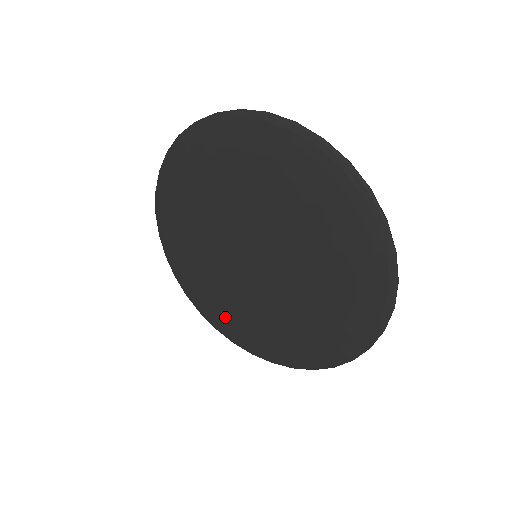
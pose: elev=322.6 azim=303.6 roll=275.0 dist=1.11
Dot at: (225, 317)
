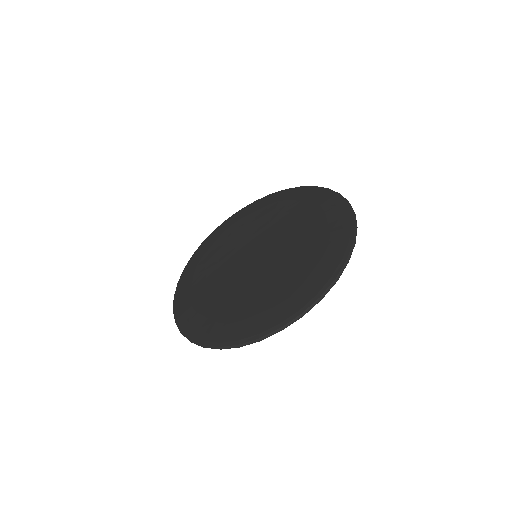
Dot at: (194, 306)
